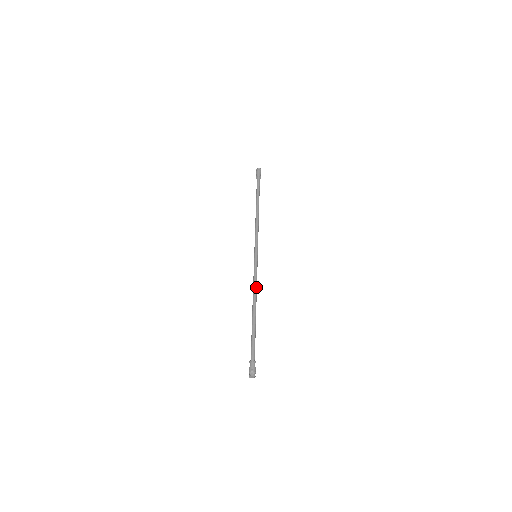
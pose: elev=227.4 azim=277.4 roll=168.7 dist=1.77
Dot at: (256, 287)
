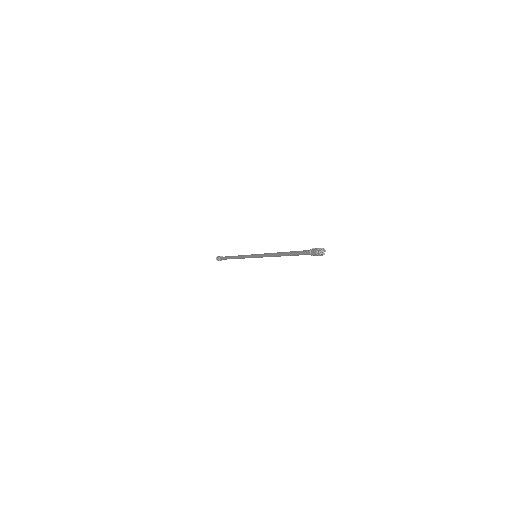
Dot at: occluded
